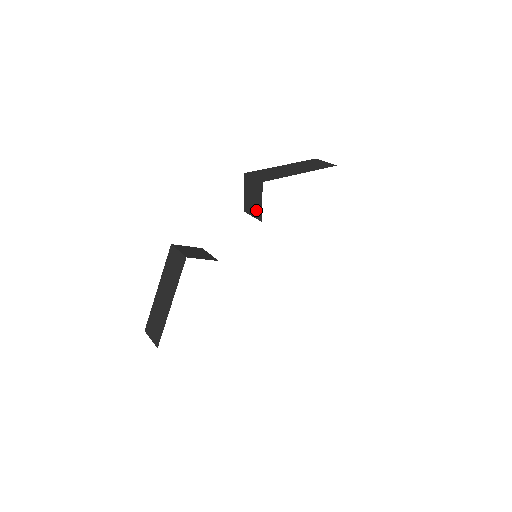
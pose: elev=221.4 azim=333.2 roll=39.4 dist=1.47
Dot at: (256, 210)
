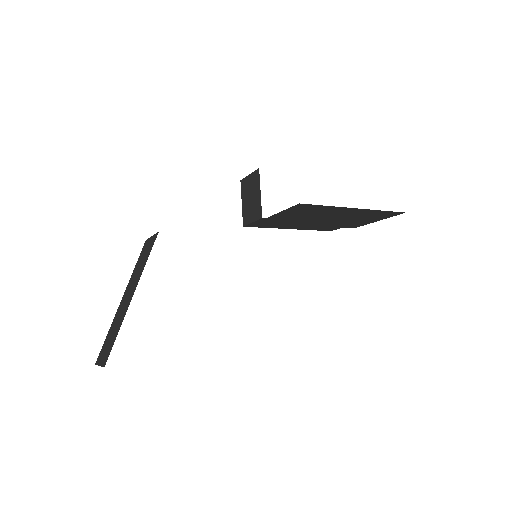
Dot at: (255, 210)
